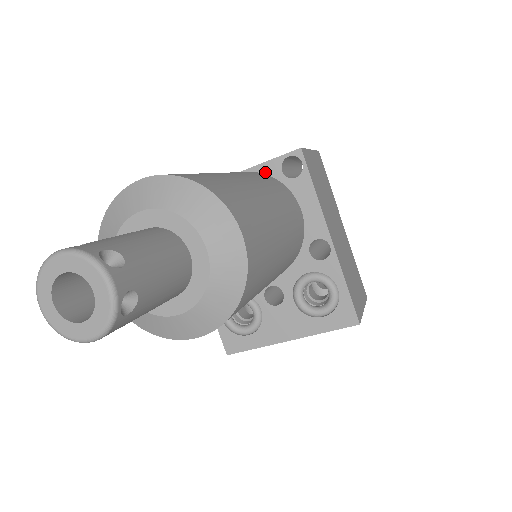
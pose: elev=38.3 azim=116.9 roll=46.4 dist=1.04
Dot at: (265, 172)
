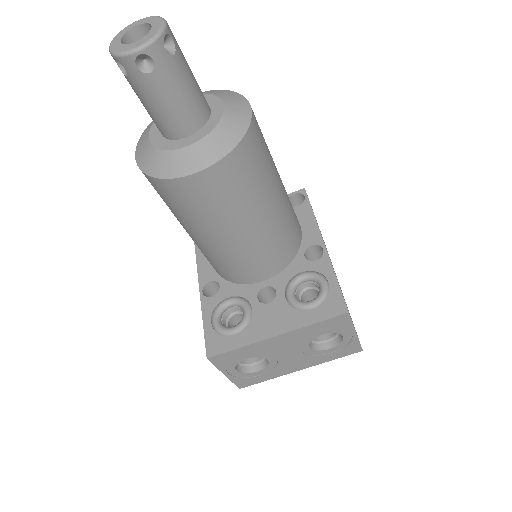
Dot at: occluded
